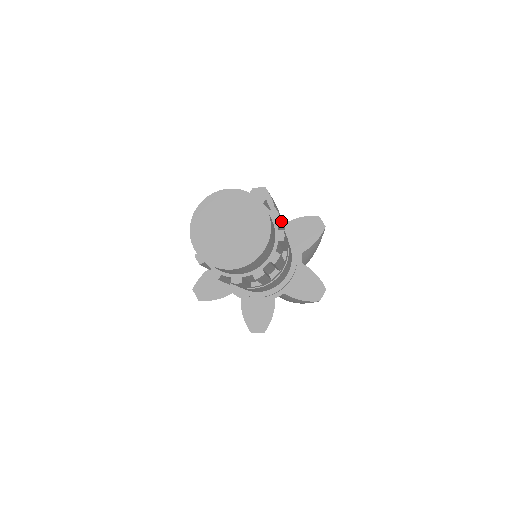
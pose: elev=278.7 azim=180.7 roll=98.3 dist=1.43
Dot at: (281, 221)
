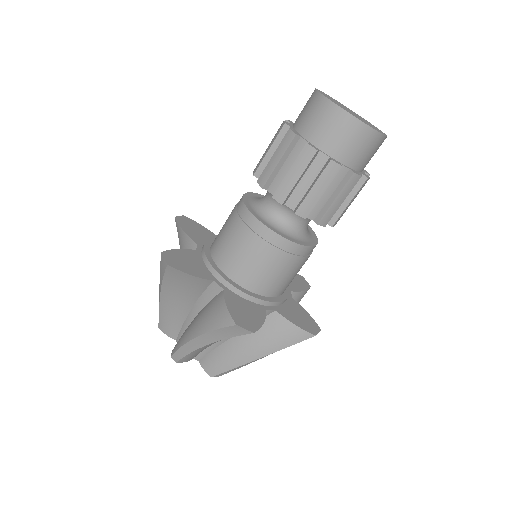
Dot at: occluded
